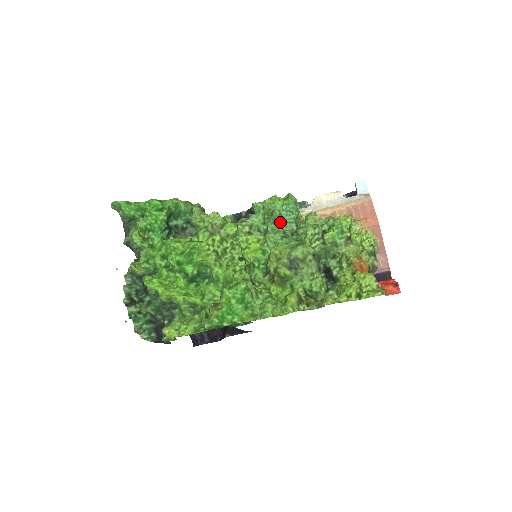
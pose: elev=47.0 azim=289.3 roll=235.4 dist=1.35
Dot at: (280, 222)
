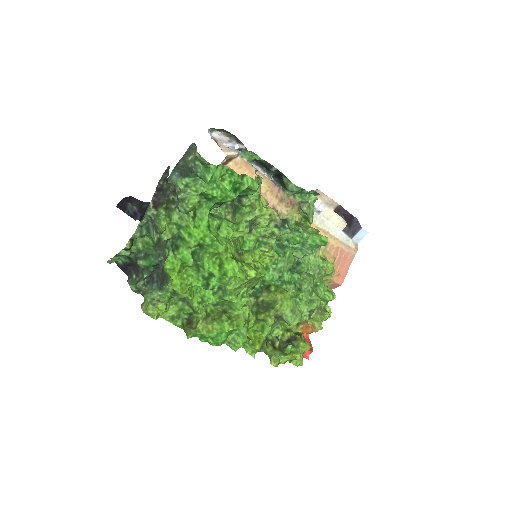
Dot at: (298, 247)
